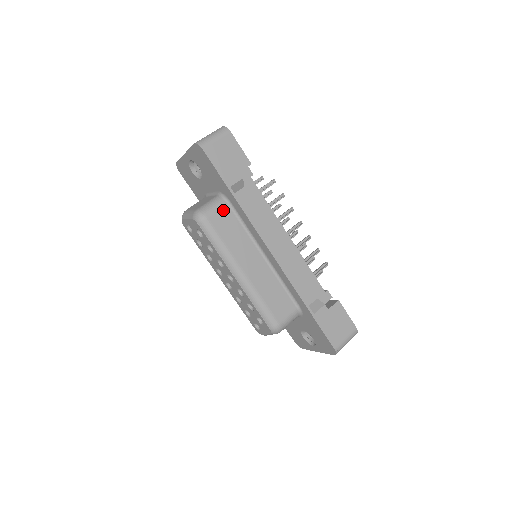
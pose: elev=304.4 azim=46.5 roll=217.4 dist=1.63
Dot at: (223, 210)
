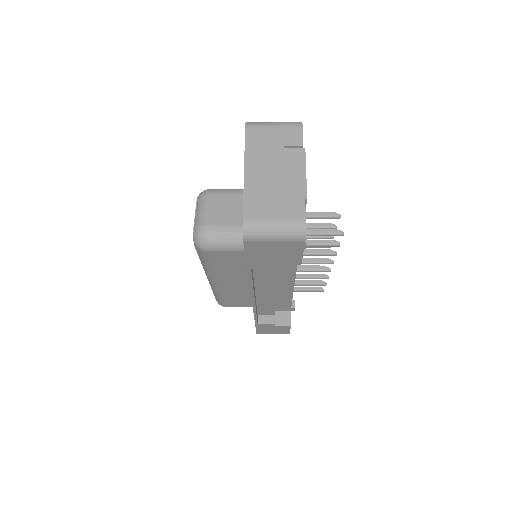
Dot at: occluded
